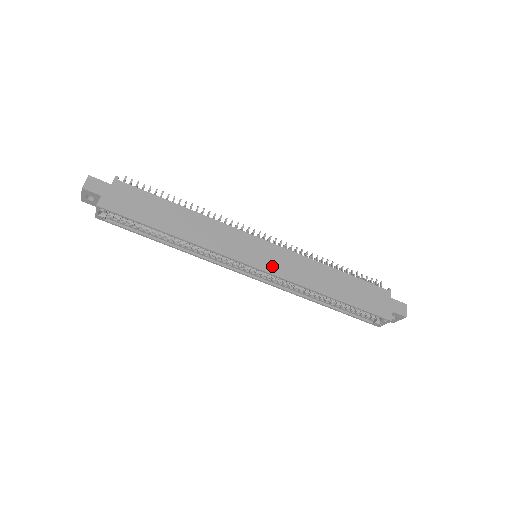
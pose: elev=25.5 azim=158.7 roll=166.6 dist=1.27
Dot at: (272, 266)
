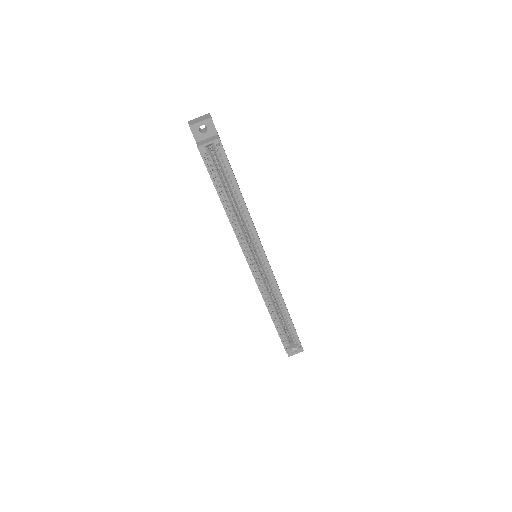
Dot at: occluded
